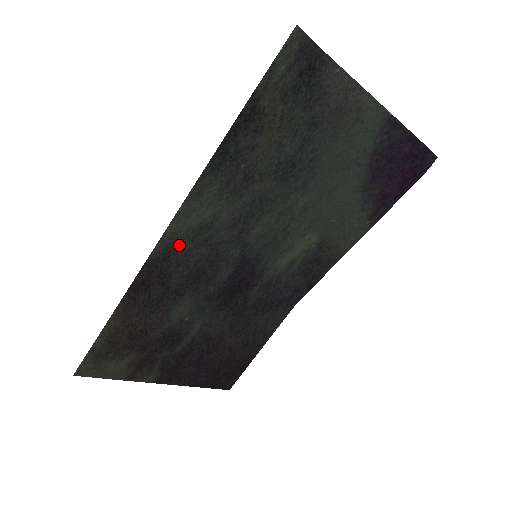
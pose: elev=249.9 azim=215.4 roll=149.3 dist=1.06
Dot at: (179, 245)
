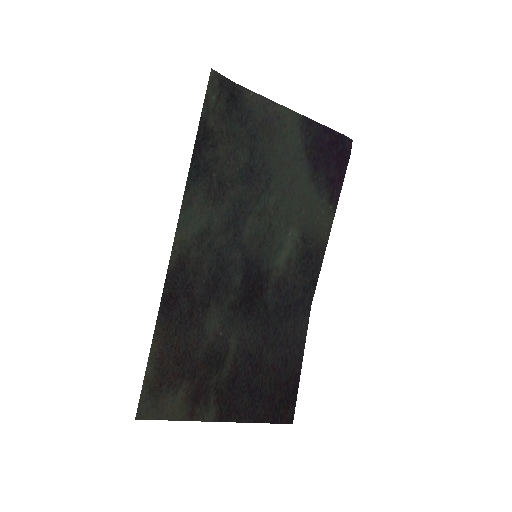
Dot at: (189, 253)
